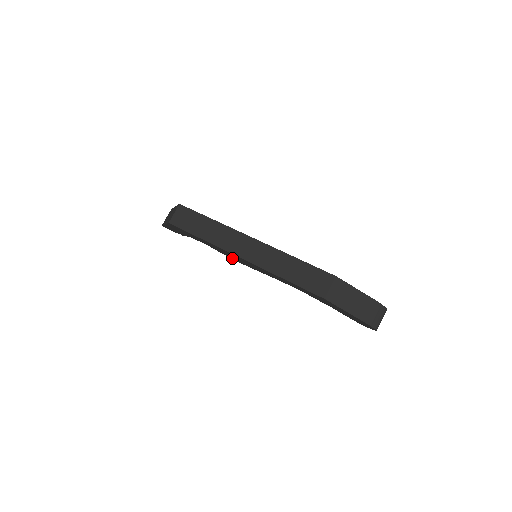
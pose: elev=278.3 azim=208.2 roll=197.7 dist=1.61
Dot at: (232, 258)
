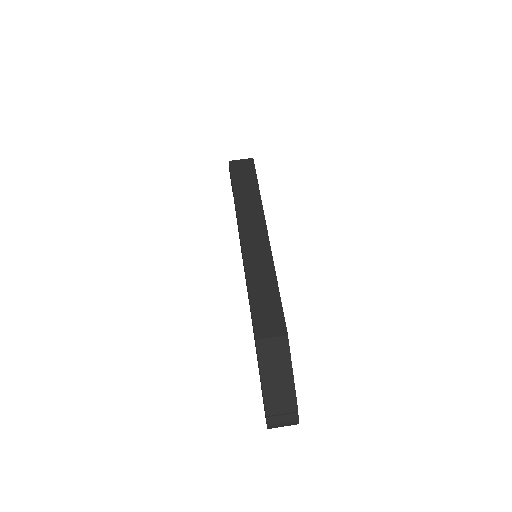
Dot at: occluded
